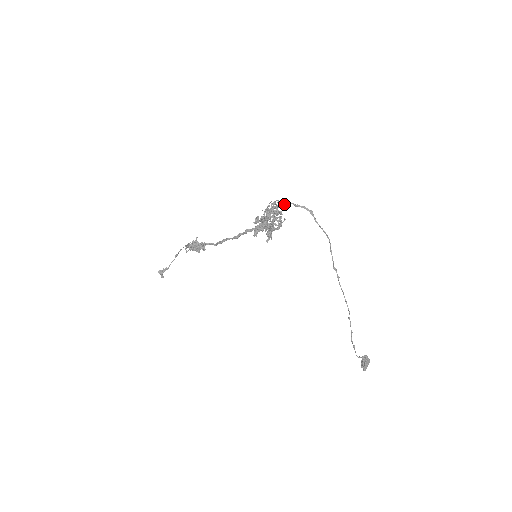
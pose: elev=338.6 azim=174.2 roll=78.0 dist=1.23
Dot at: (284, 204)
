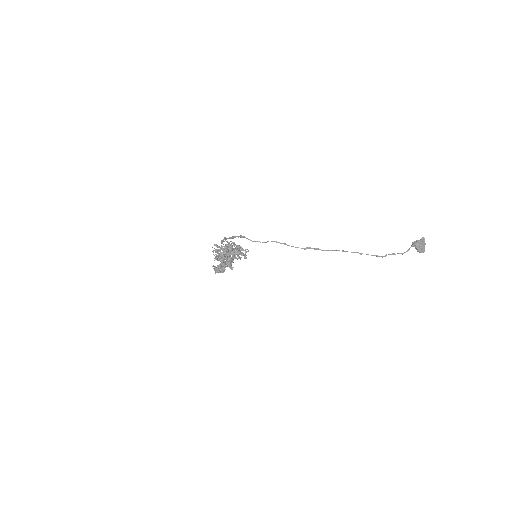
Dot at: (221, 242)
